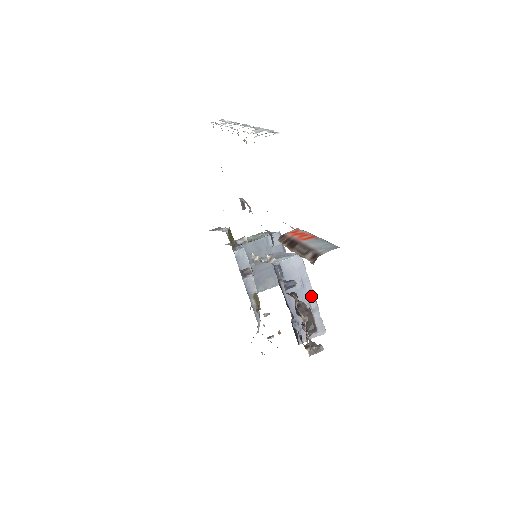
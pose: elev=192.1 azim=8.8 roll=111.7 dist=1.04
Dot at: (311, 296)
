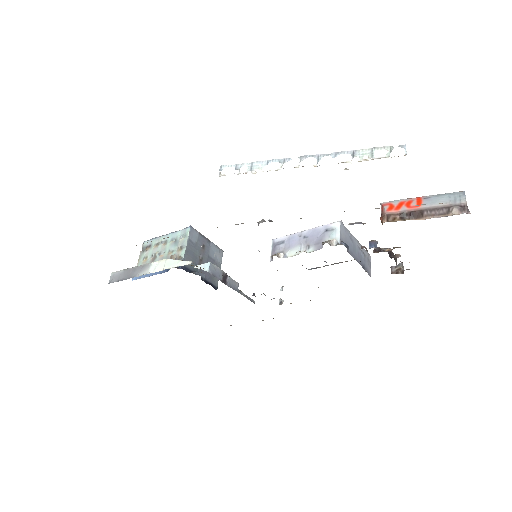
Dot at: (357, 242)
